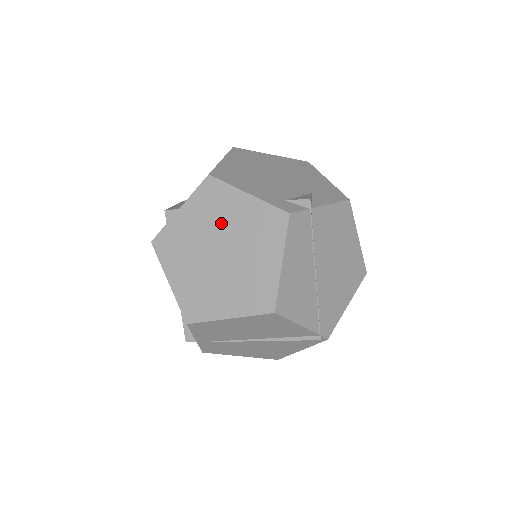
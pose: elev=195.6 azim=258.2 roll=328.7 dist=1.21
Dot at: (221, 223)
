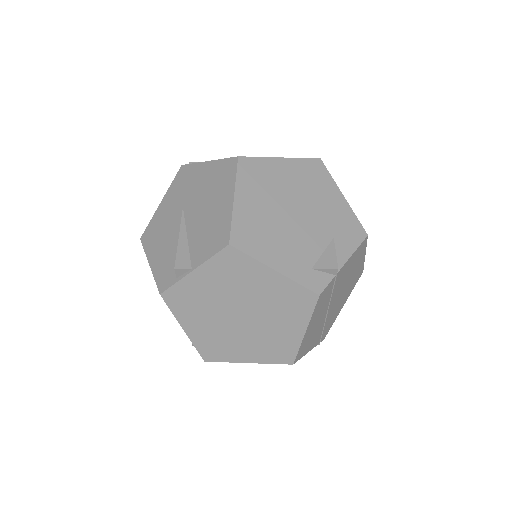
Dot at: (243, 291)
